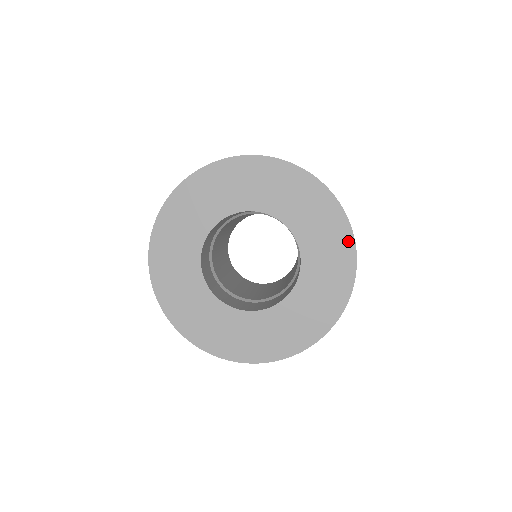
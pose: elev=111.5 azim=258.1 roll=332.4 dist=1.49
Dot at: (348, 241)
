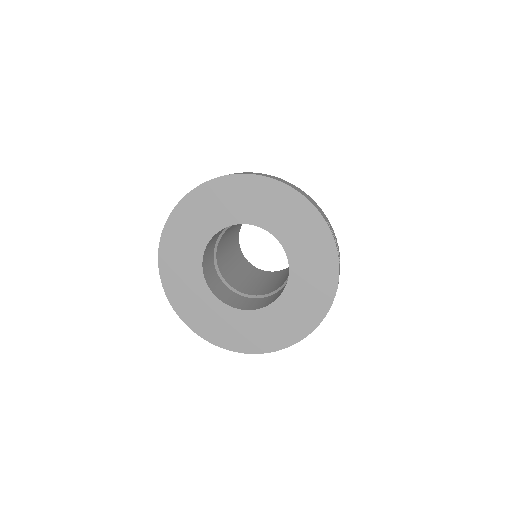
Dot at: (328, 239)
